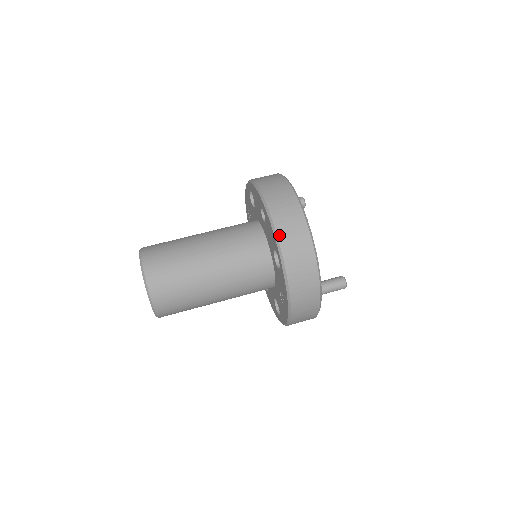
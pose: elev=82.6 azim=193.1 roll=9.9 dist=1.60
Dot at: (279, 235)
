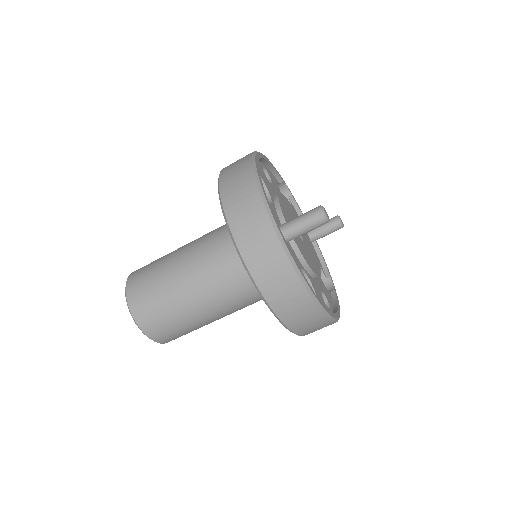
Dot at: (222, 171)
